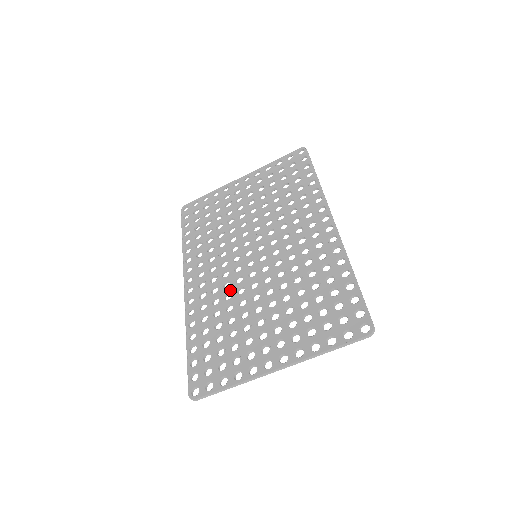
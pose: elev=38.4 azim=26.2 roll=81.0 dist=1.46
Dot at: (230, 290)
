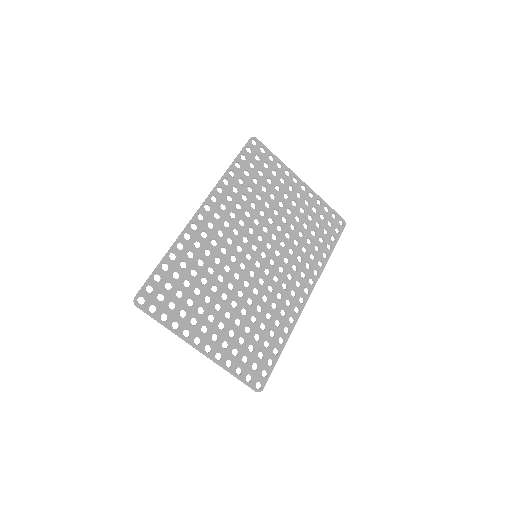
Dot at: (223, 258)
